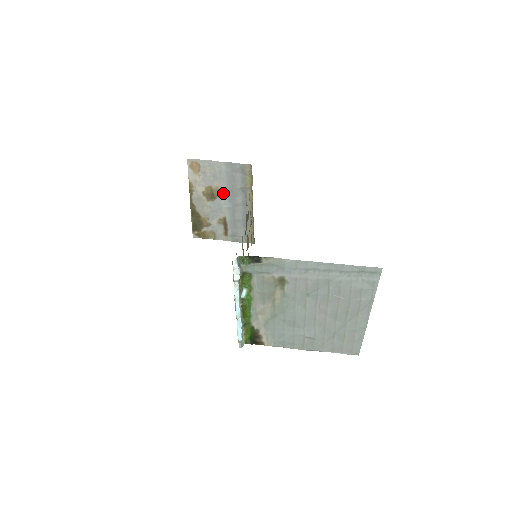
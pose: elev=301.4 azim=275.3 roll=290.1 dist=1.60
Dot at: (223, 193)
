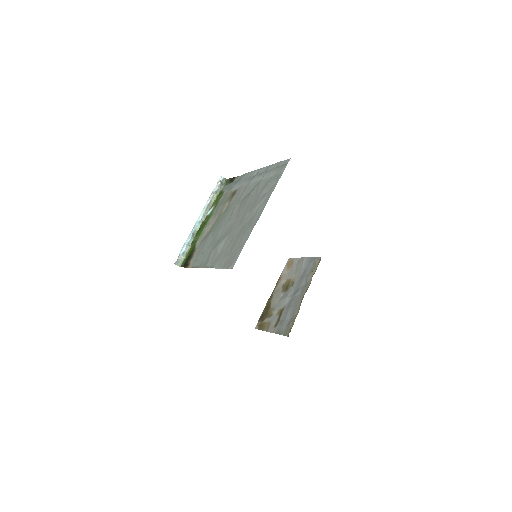
Dot at: (294, 284)
